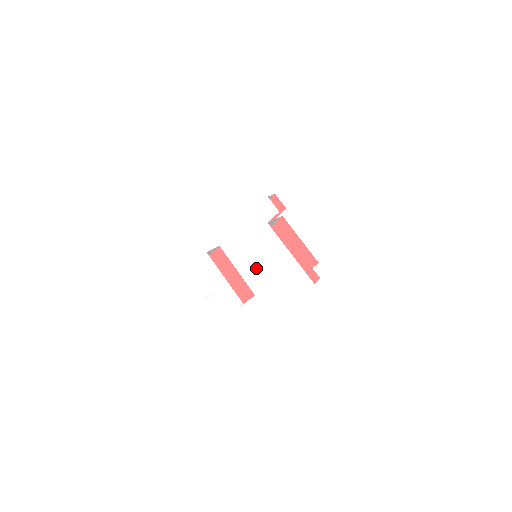
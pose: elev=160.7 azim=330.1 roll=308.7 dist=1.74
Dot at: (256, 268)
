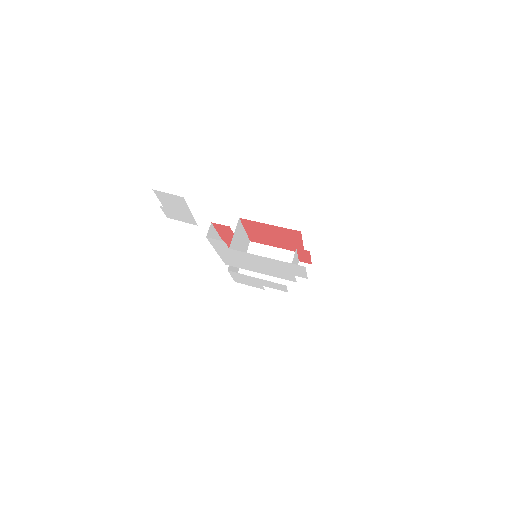
Dot at: (263, 269)
